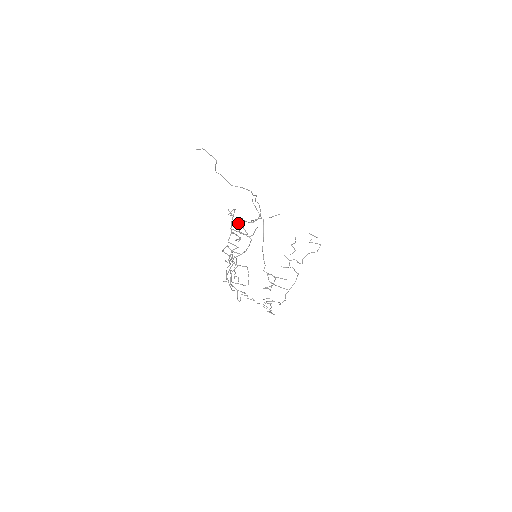
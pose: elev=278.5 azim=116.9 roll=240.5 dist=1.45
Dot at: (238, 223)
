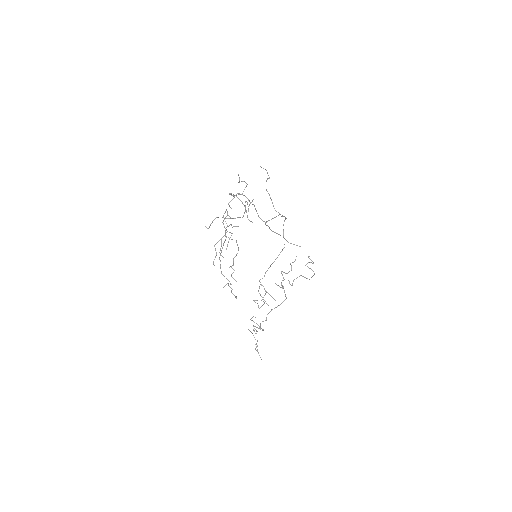
Dot at: (246, 201)
